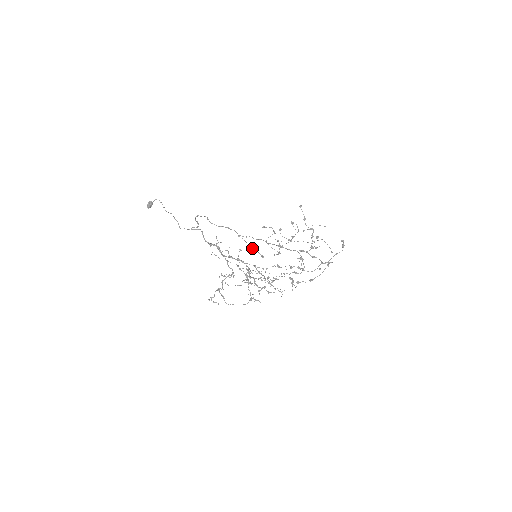
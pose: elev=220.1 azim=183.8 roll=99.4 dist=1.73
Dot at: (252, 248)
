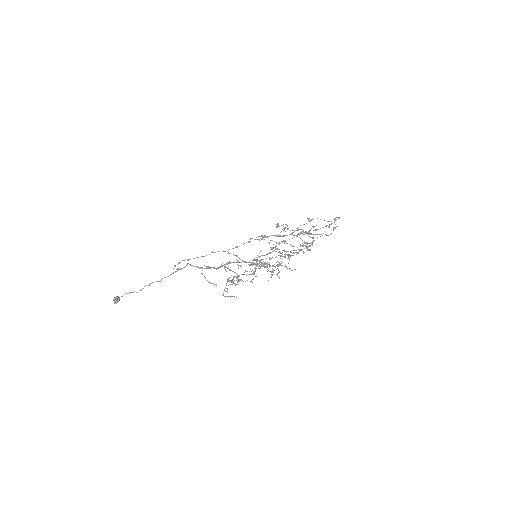
Dot at: (248, 264)
